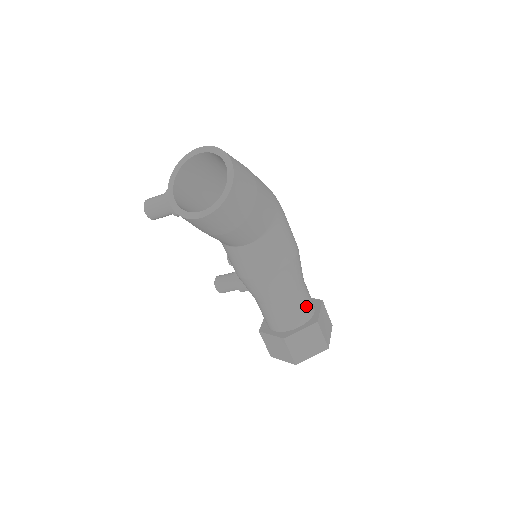
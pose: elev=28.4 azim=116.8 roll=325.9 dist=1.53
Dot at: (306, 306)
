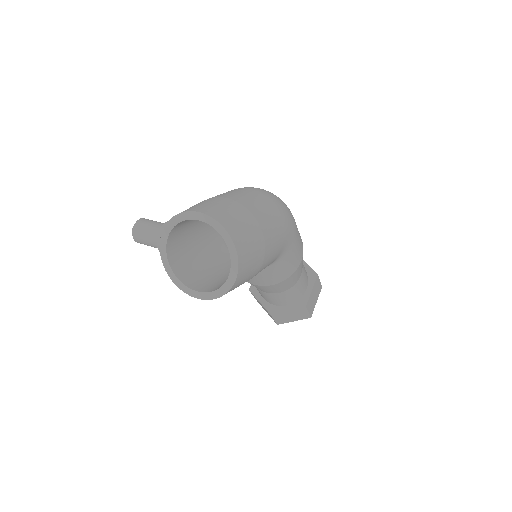
Dot at: (298, 292)
